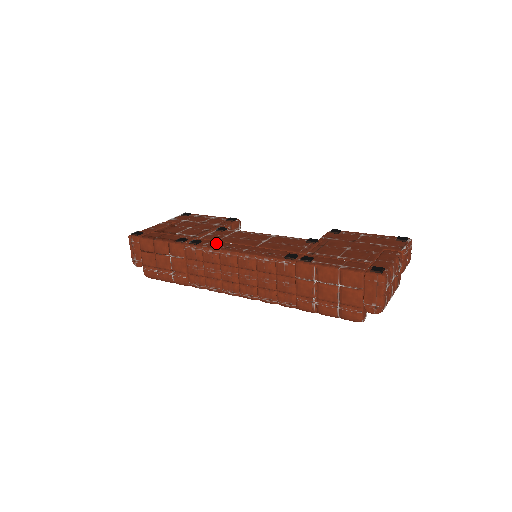
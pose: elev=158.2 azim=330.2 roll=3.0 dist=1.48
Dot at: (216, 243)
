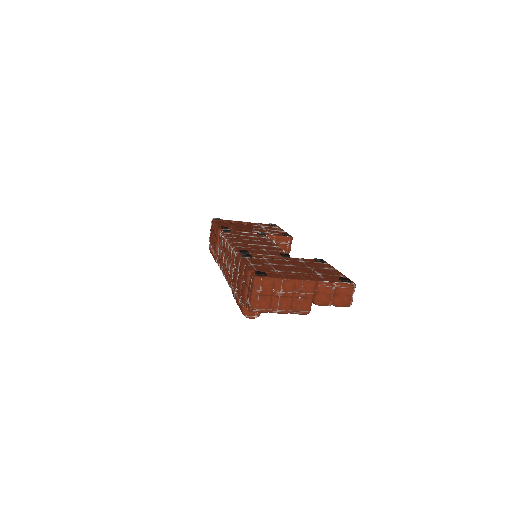
Dot at: (235, 235)
